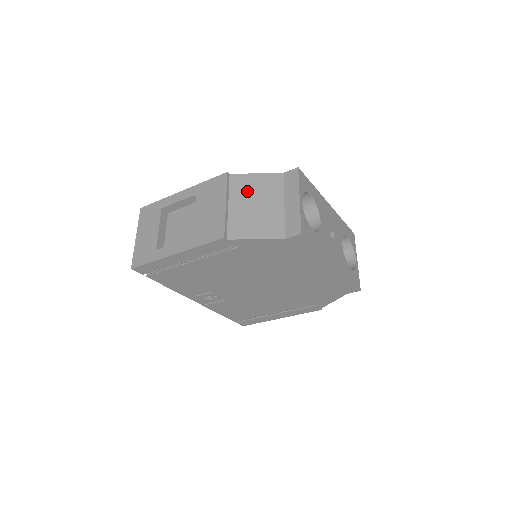
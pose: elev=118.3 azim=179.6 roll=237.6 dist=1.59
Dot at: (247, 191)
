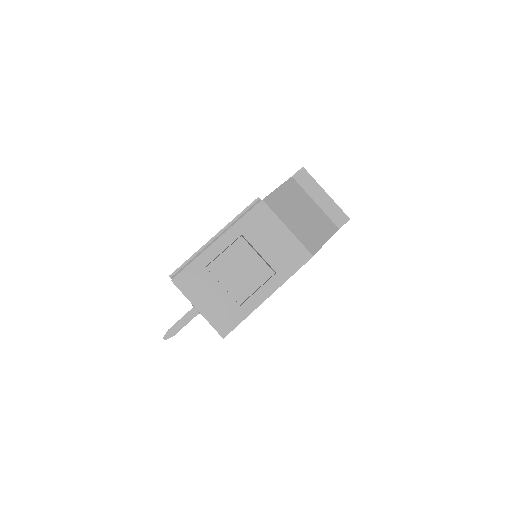
Dot at: (286, 207)
